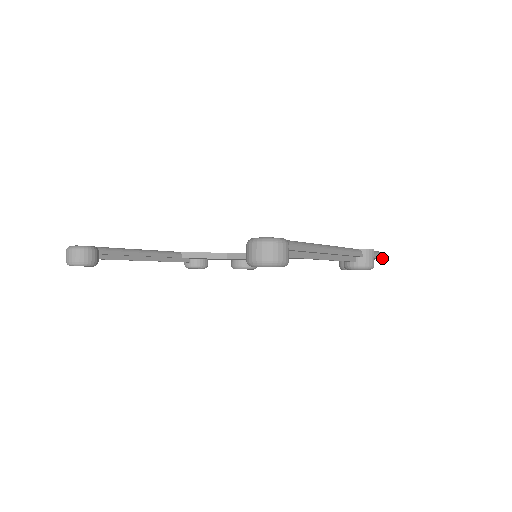
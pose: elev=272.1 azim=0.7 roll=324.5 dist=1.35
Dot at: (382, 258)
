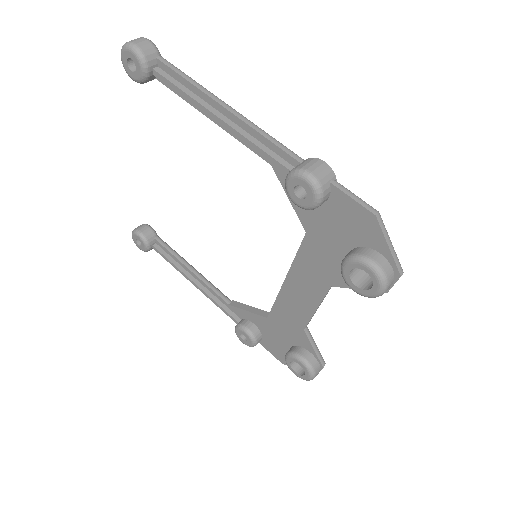
Dot at: (367, 210)
